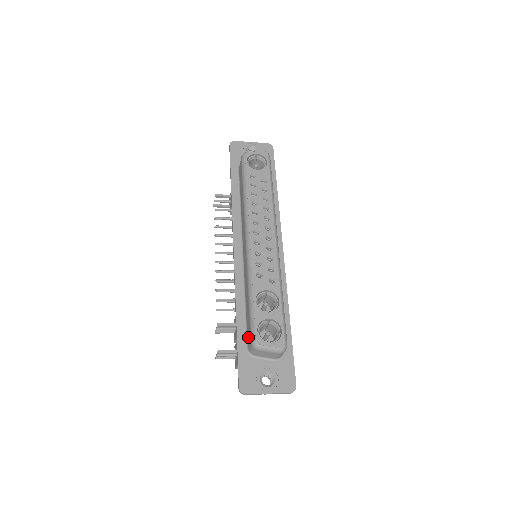
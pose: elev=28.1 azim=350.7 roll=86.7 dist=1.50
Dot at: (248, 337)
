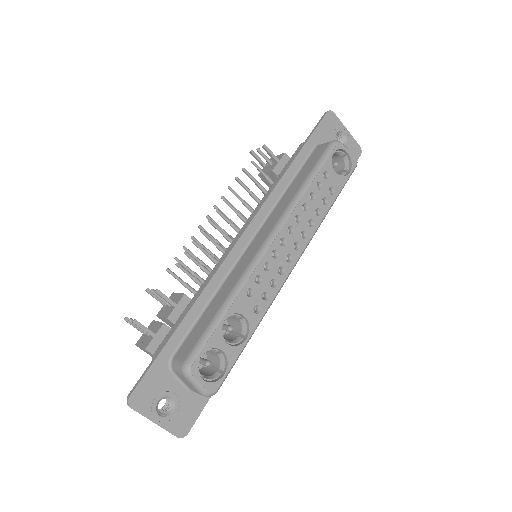
Dot at: (184, 348)
